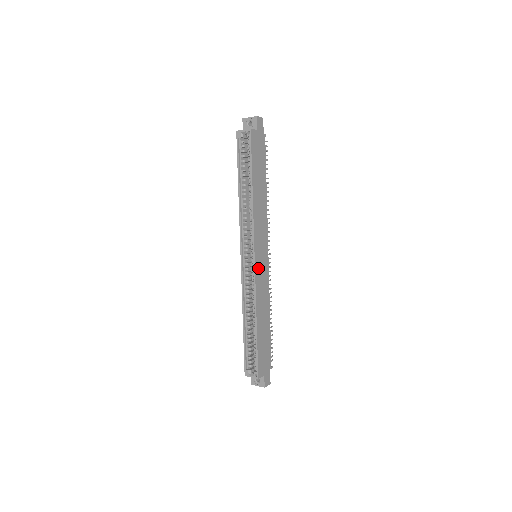
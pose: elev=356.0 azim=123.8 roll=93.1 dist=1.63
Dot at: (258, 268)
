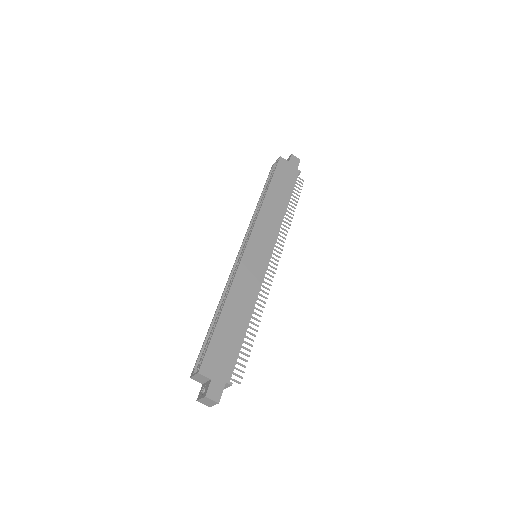
Dot at: (249, 257)
